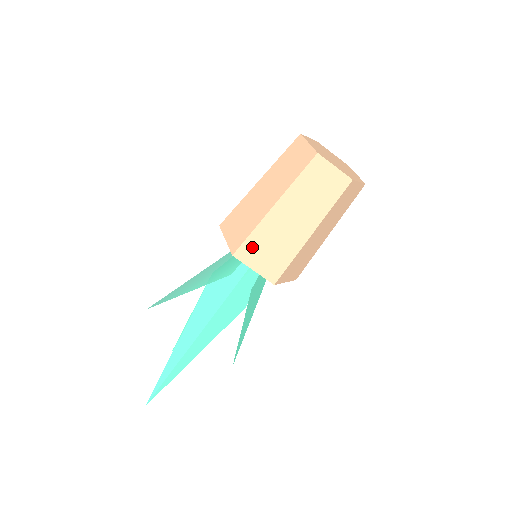
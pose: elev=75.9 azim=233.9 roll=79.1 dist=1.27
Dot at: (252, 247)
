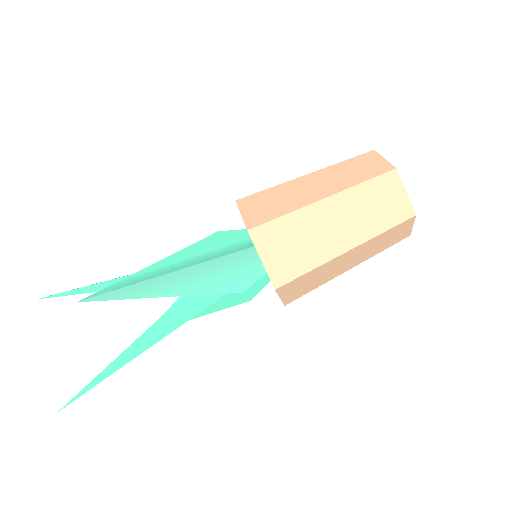
Dot at: (298, 282)
